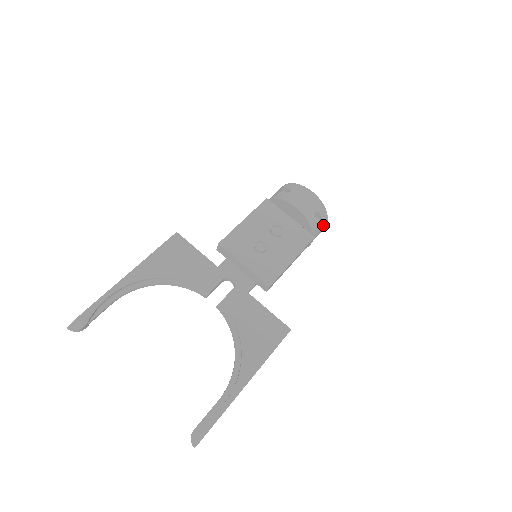
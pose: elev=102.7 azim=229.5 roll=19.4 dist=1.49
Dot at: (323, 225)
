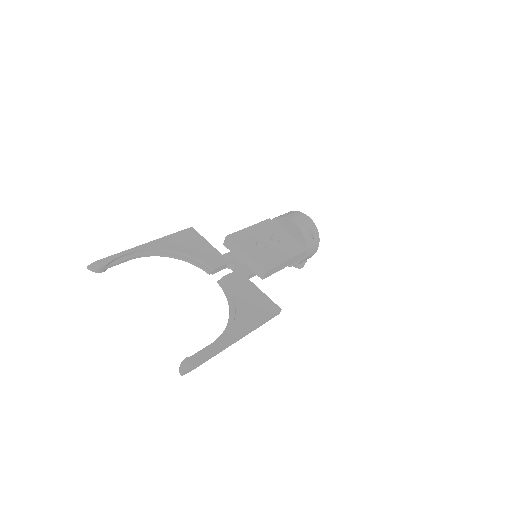
Dot at: (315, 245)
